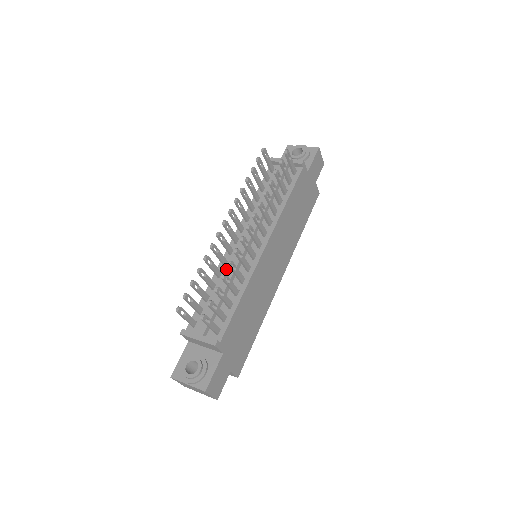
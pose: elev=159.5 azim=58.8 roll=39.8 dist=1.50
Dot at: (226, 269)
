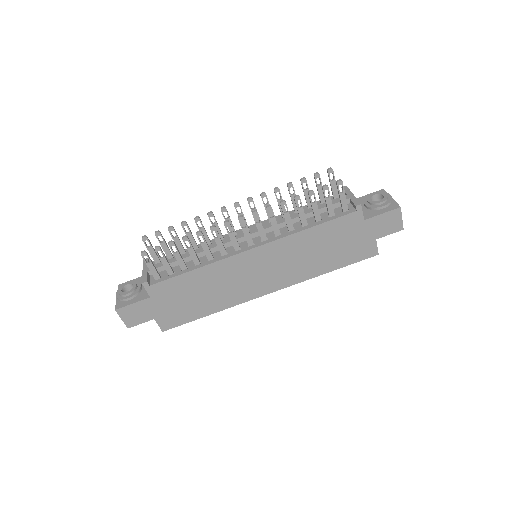
Dot at: occluded
